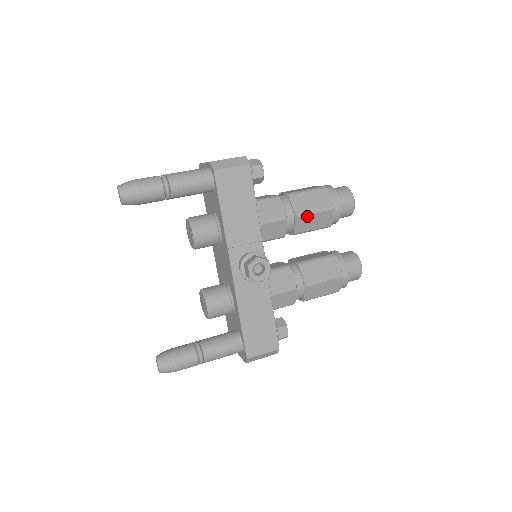
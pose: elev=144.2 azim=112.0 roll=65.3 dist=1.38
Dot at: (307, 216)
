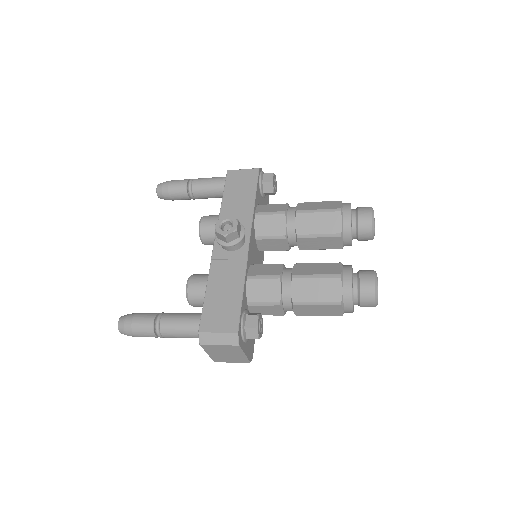
Dot at: (308, 215)
